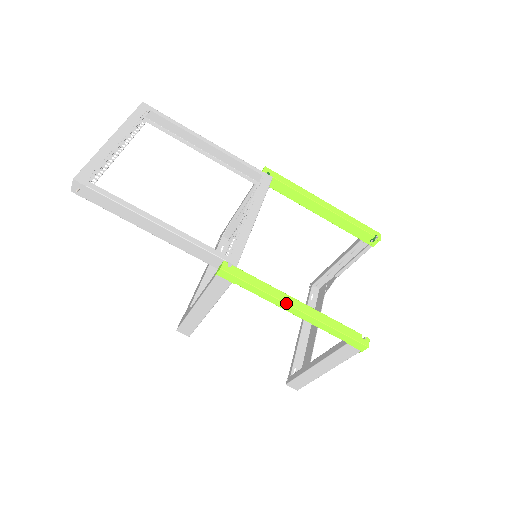
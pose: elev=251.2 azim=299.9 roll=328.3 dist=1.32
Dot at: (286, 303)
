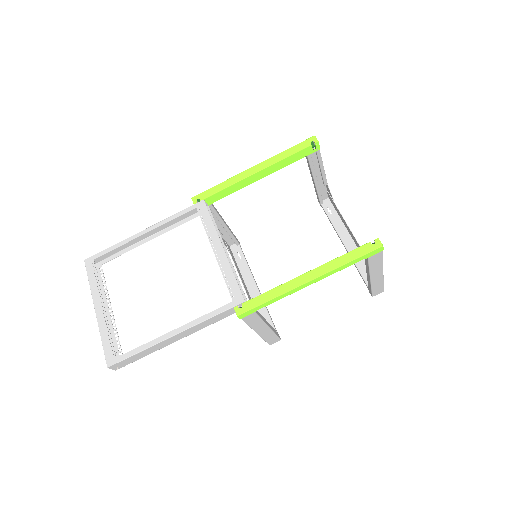
Dot at: (298, 286)
